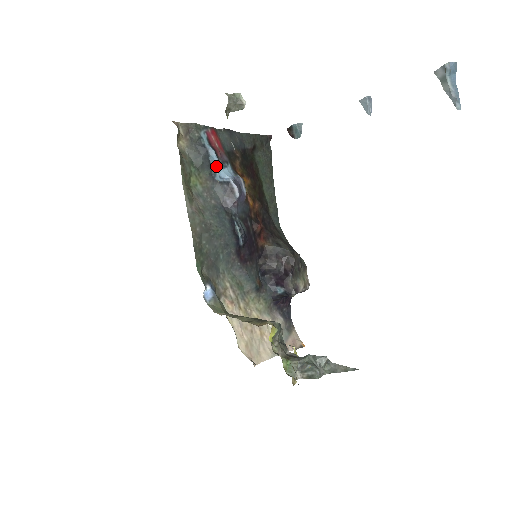
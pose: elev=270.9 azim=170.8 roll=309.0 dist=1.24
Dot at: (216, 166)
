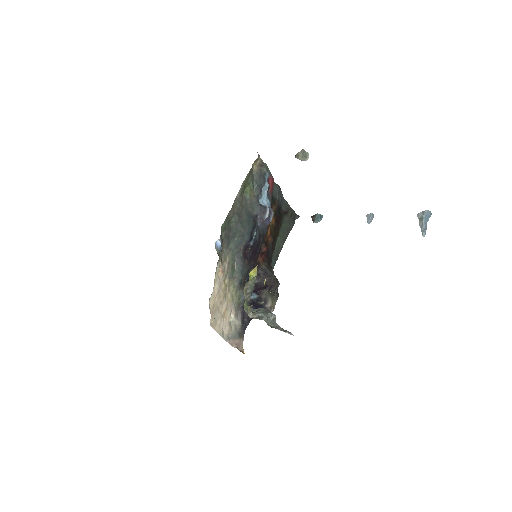
Dot at: (265, 193)
